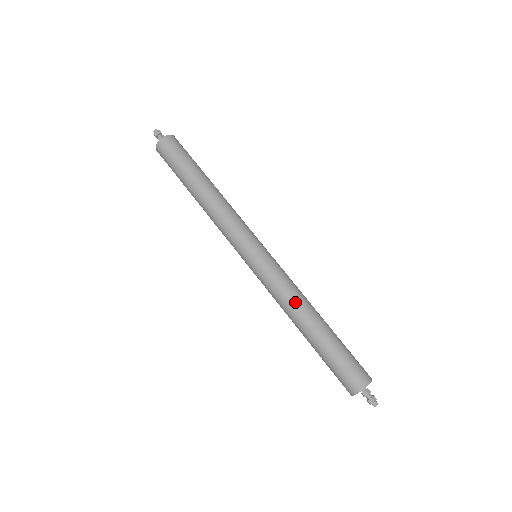
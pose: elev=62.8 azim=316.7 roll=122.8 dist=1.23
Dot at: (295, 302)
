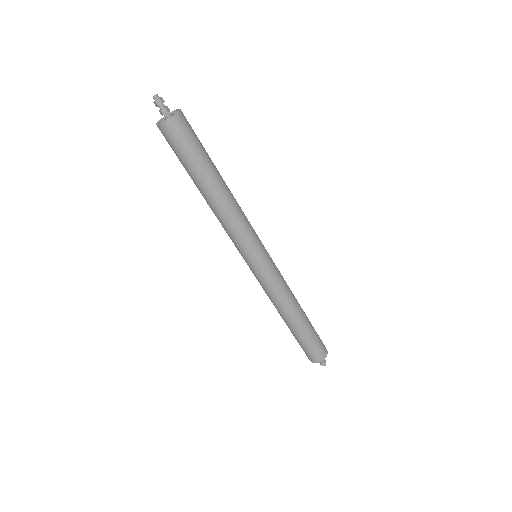
Dot at: (289, 300)
